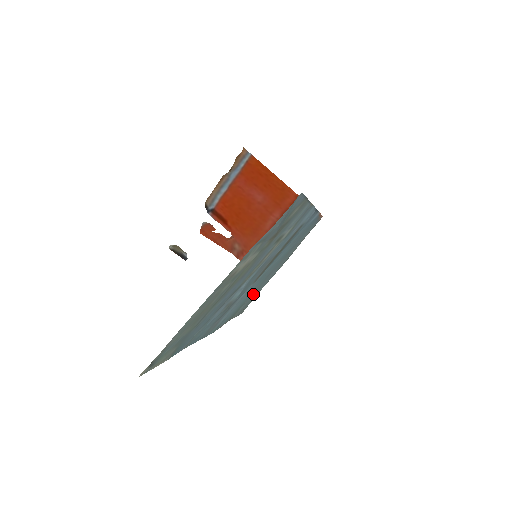
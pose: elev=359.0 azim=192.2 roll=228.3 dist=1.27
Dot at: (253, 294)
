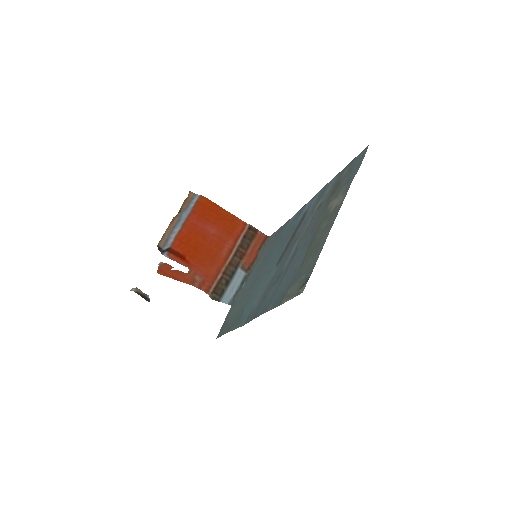
Dot at: (240, 304)
